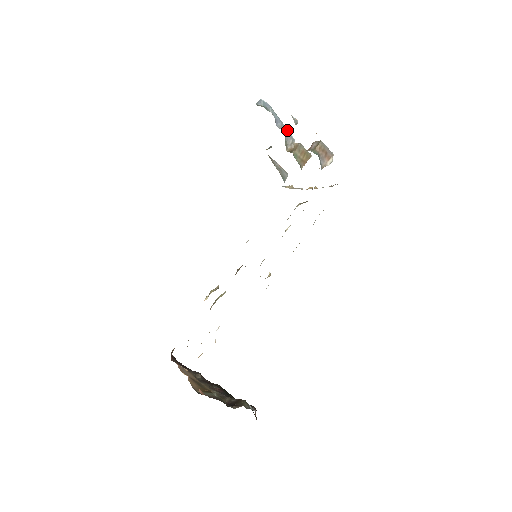
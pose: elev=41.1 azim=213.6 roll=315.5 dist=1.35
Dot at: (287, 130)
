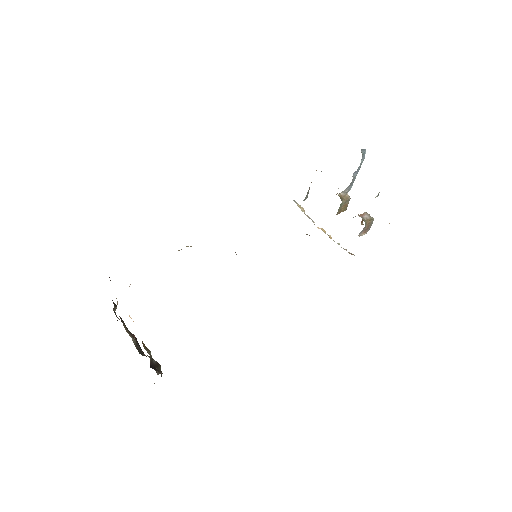
Dot at: occluded
